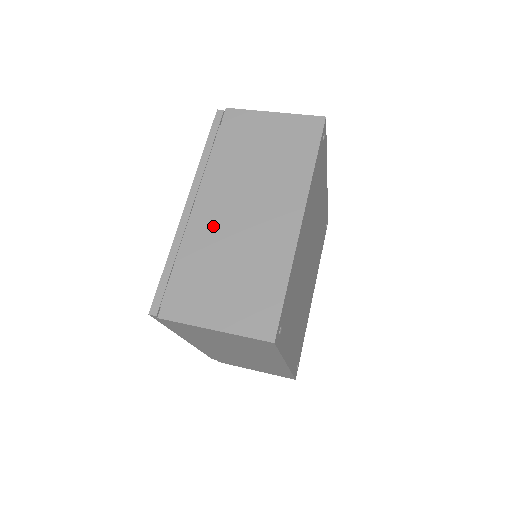
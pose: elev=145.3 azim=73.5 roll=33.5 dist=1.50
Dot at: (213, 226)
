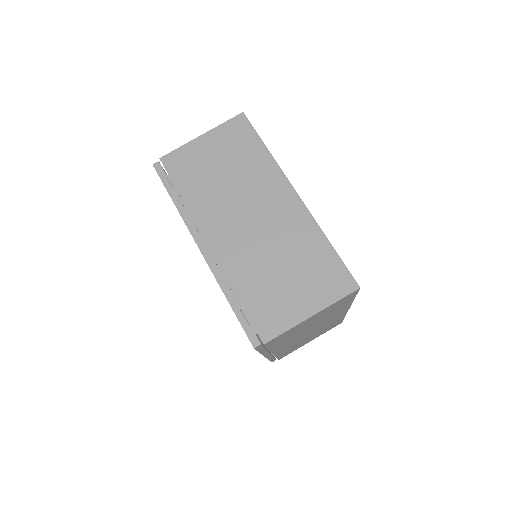
Dot at: (291, 345)
